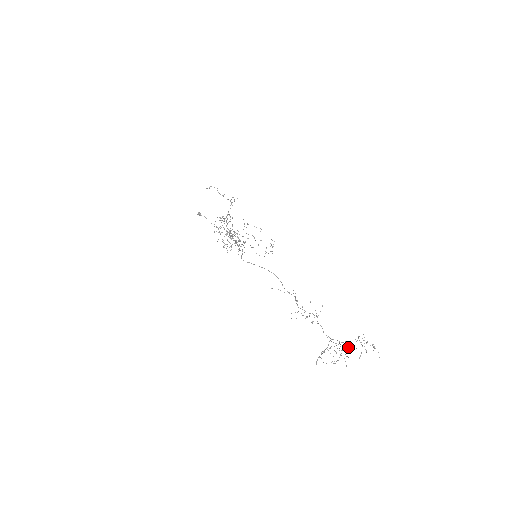
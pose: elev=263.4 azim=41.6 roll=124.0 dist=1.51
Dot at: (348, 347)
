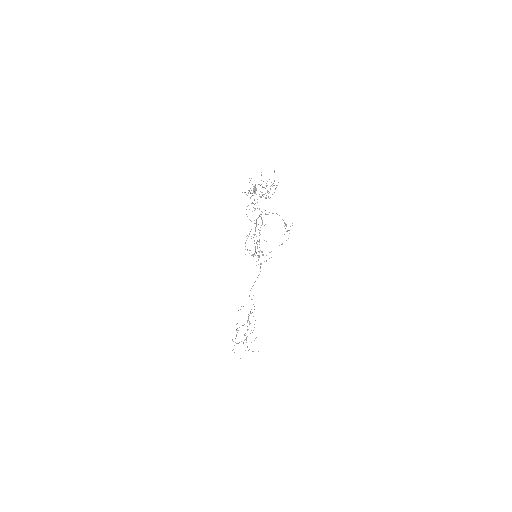
Dot at: occluded
